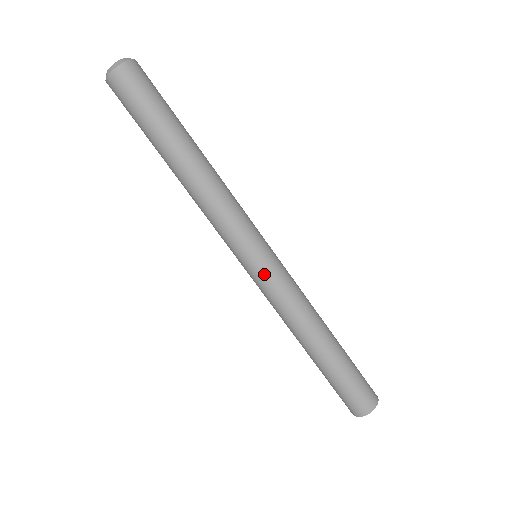
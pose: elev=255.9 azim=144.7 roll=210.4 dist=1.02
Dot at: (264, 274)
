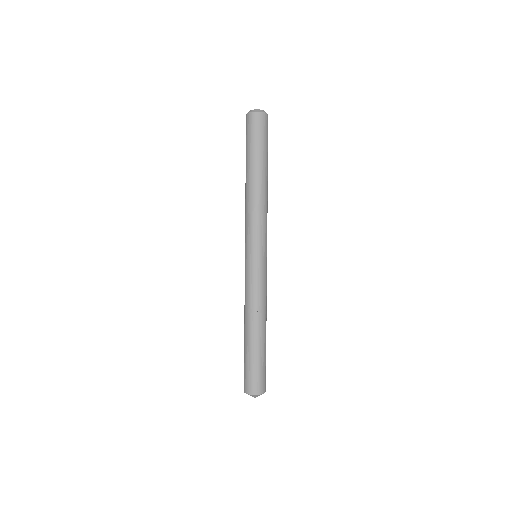
Dot at: (250, 267)
